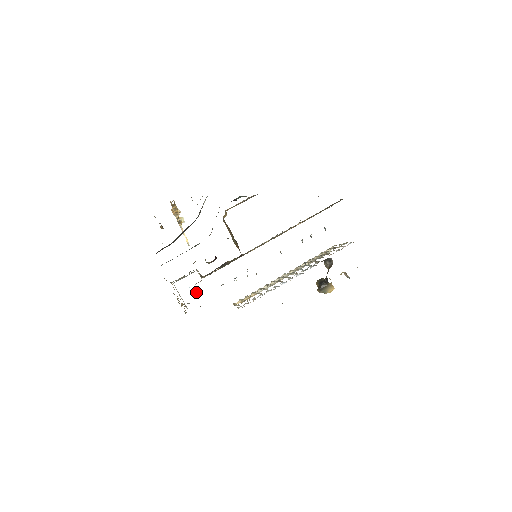
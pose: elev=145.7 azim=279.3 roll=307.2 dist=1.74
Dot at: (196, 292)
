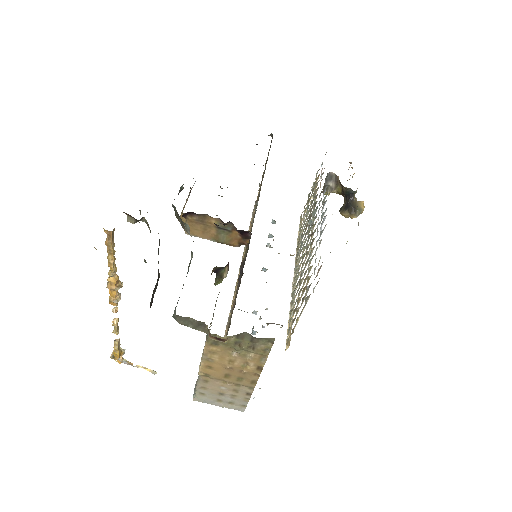
Dot at: occluded
